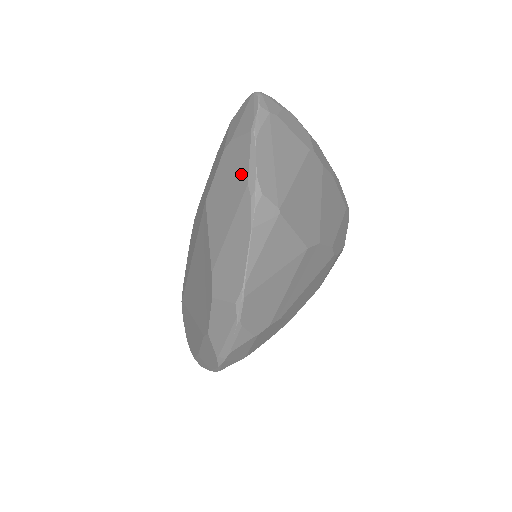
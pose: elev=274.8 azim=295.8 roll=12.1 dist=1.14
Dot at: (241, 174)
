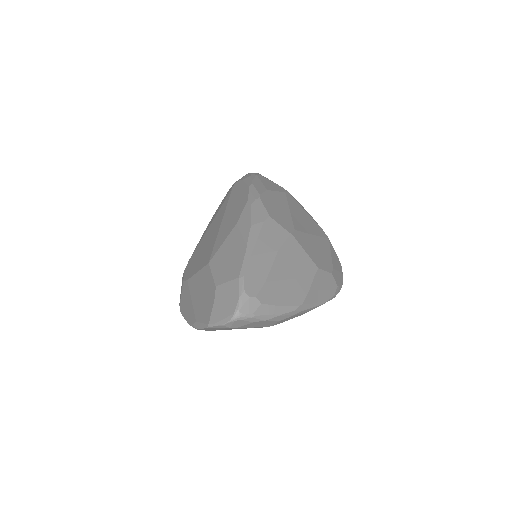
Dot at: (201, 313)
